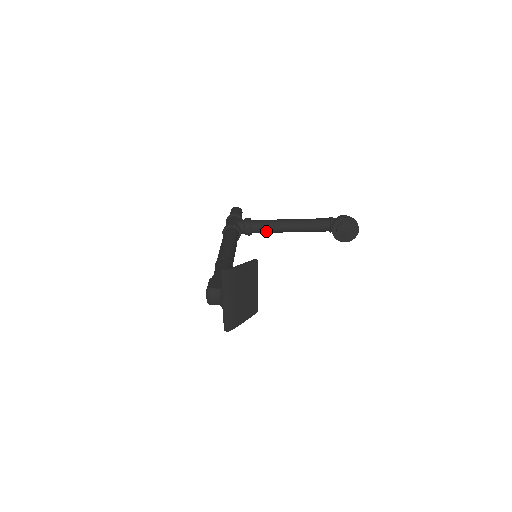
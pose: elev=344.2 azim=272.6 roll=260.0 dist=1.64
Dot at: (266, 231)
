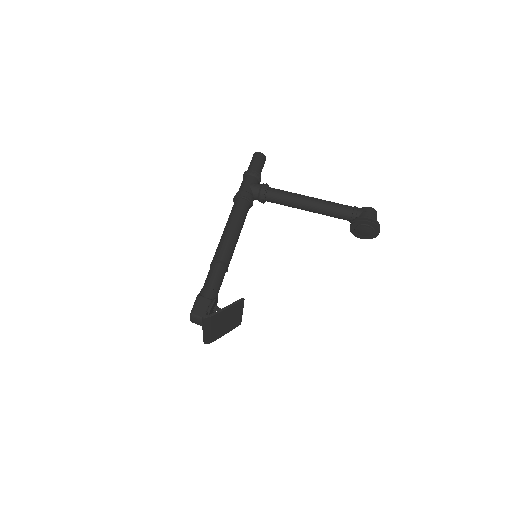
Dot at: (281, 204)
